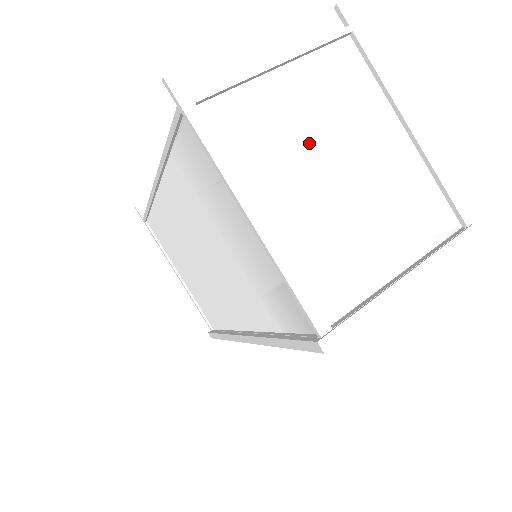
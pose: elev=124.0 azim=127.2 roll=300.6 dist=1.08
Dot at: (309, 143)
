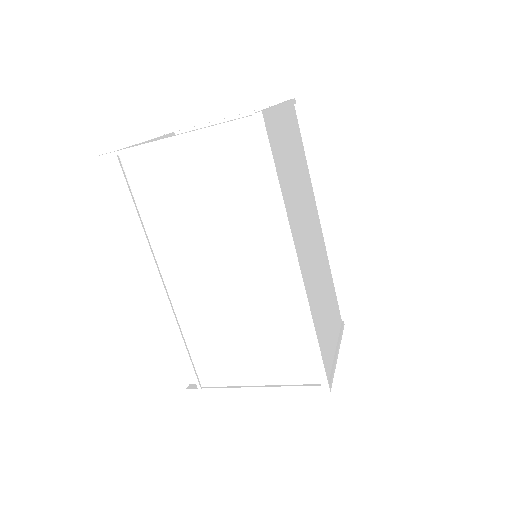
Dot at: occluded
